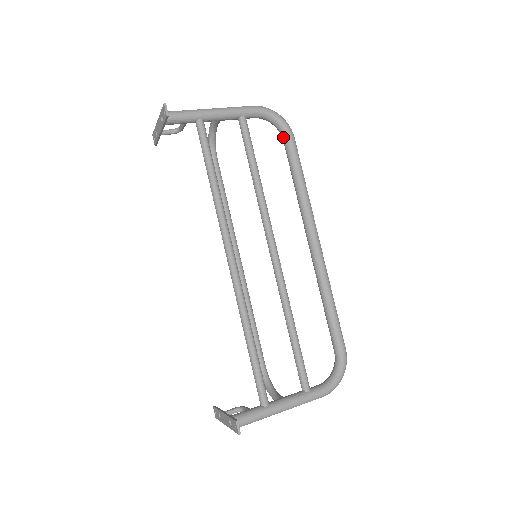
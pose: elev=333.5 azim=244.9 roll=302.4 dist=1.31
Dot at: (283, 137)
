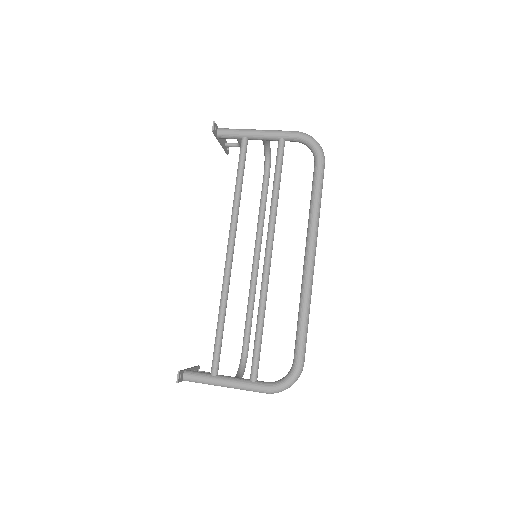
Dot at: (314, 161)
